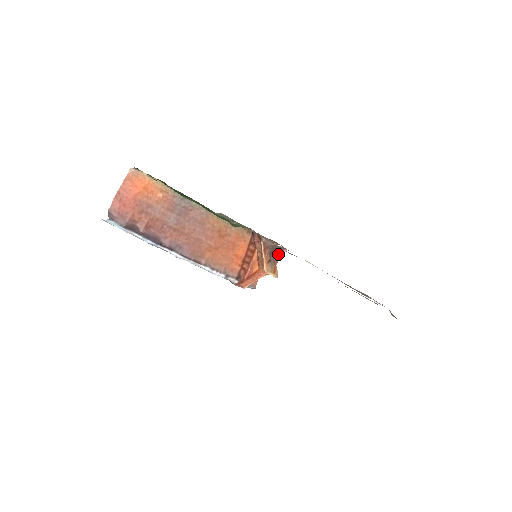
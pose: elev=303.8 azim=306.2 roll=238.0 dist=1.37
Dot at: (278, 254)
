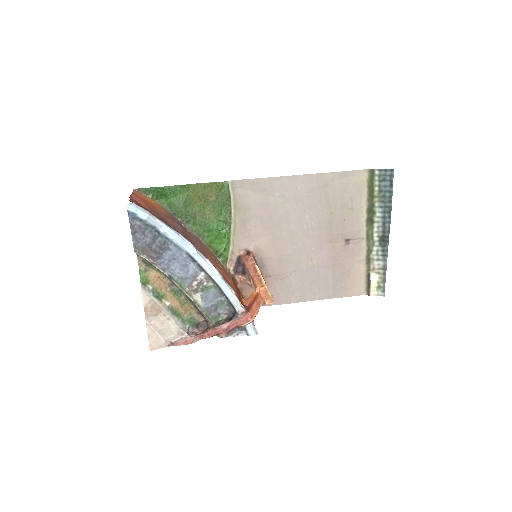
Dot at: occluded
